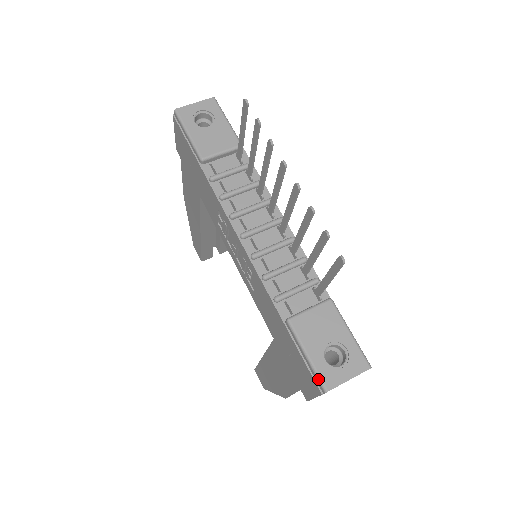
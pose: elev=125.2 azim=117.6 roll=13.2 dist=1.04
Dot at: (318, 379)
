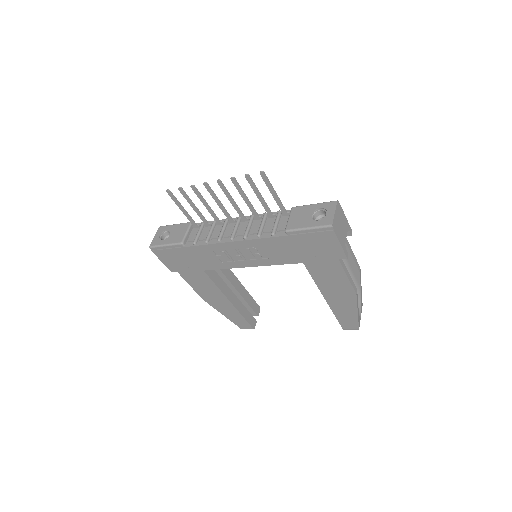
Dot at: (323, 227)
